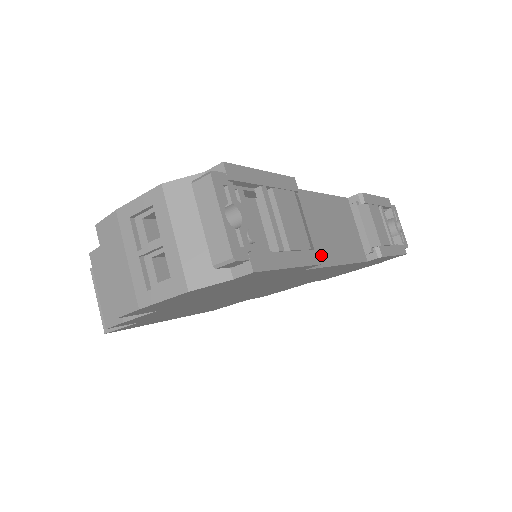
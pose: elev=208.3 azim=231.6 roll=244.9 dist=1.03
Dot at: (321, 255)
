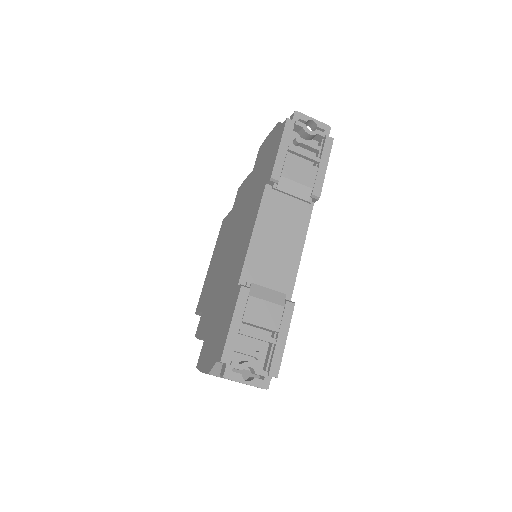
Dot at: (289, 272)
